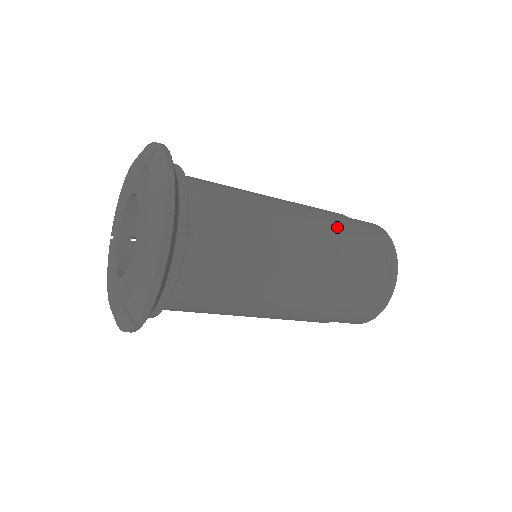
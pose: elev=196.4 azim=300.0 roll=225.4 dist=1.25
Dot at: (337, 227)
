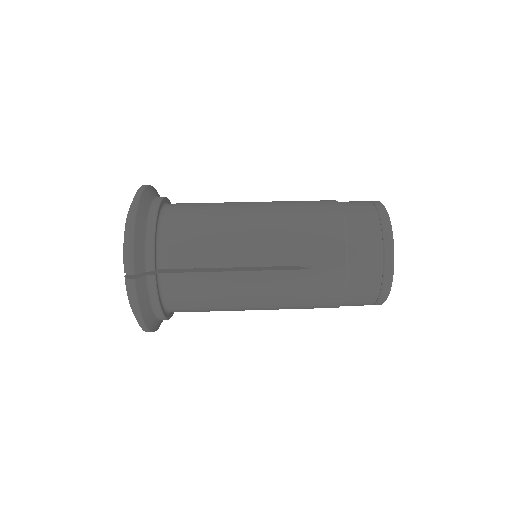
Dot at: occluded
